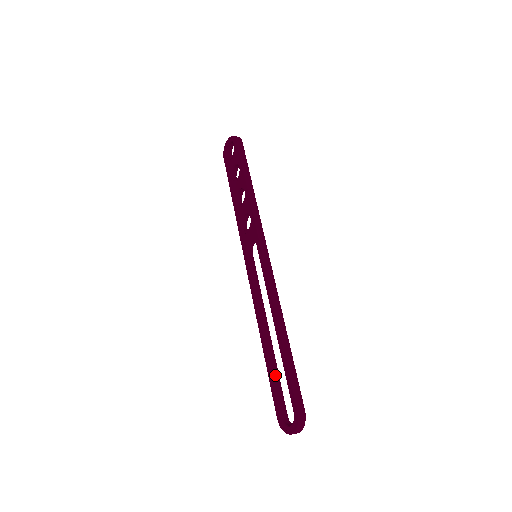
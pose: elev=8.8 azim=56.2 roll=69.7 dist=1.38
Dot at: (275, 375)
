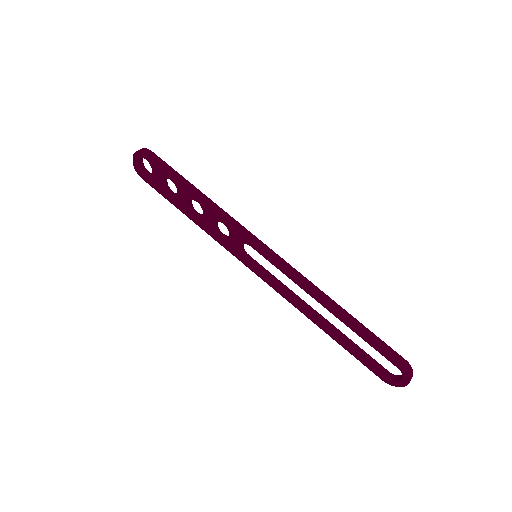
Dot at: (354, 347)
